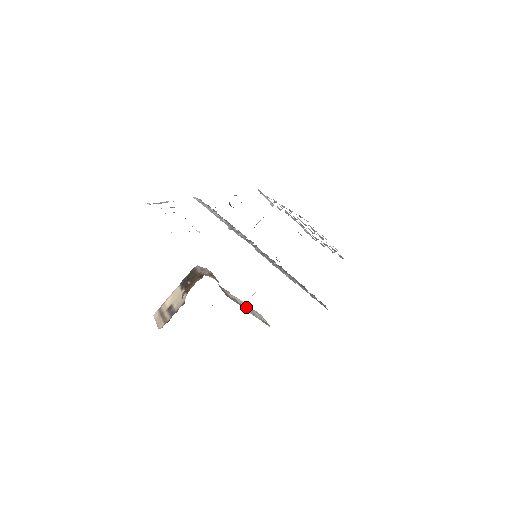
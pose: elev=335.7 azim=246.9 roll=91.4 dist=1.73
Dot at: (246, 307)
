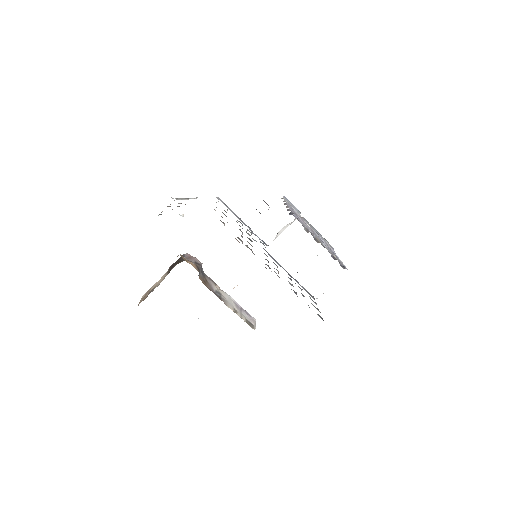
Dot at: (233, 304)
